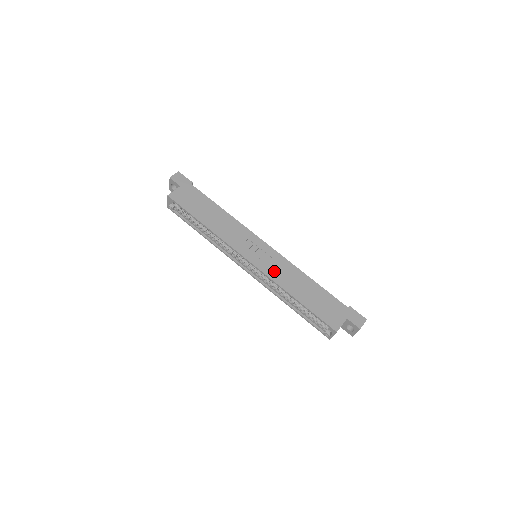
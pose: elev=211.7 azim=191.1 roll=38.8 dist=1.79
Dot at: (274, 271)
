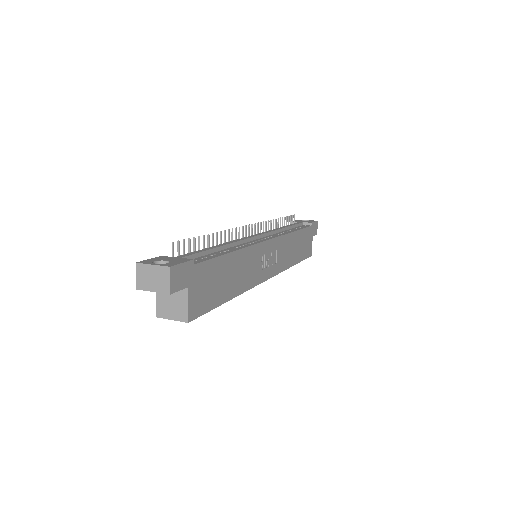
Dot at: (282, 261)
